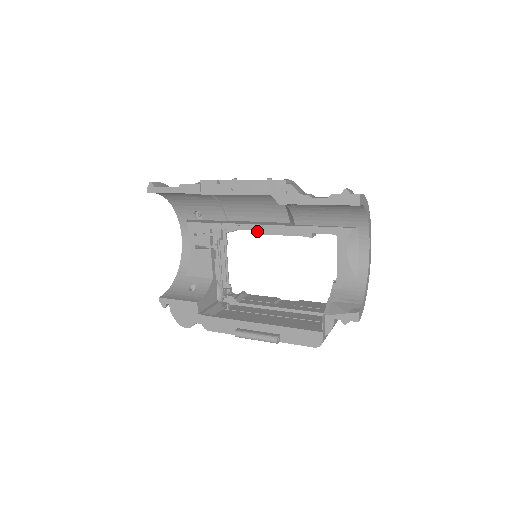
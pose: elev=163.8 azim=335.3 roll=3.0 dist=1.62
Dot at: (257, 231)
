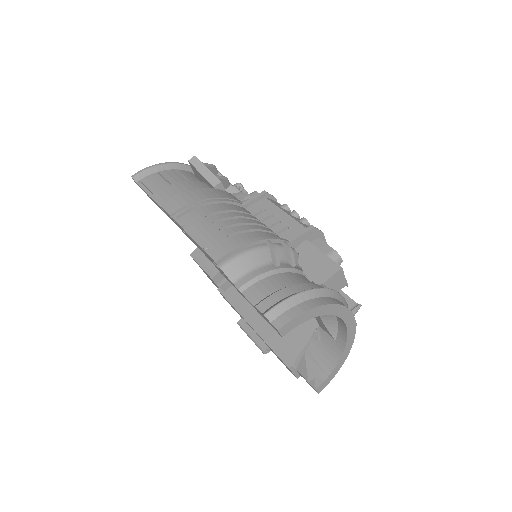
Dot at: occluded
